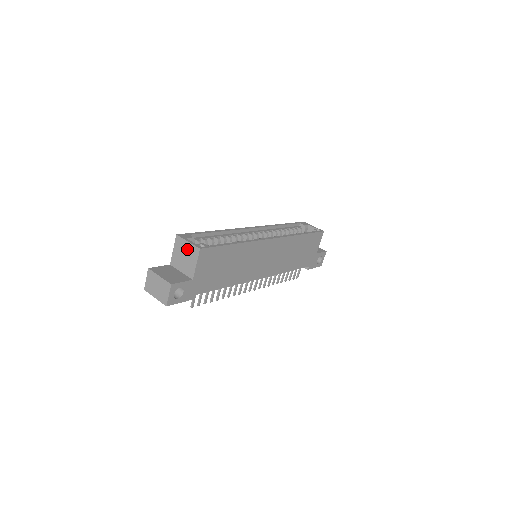
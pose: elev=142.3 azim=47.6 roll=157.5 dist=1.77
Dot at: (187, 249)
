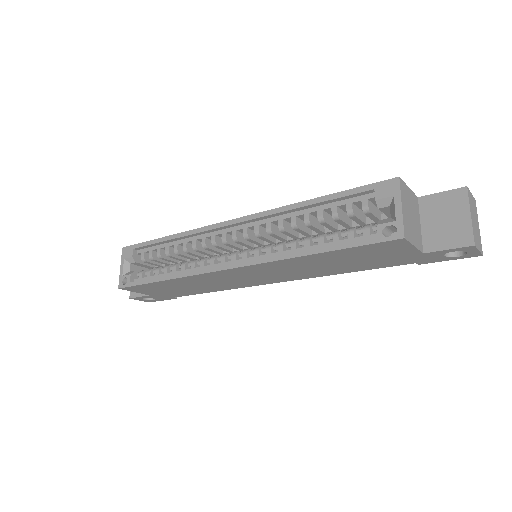
Dot at: occluded
